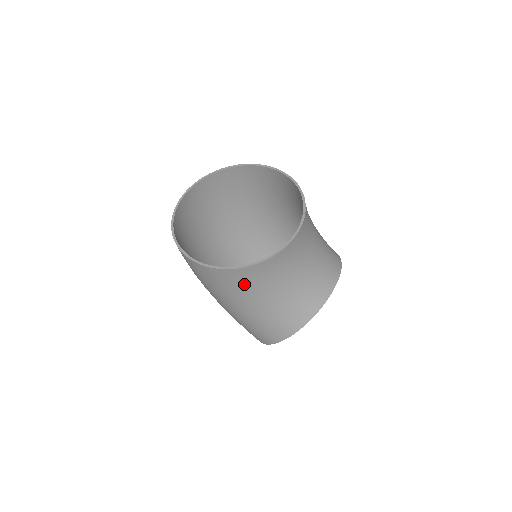
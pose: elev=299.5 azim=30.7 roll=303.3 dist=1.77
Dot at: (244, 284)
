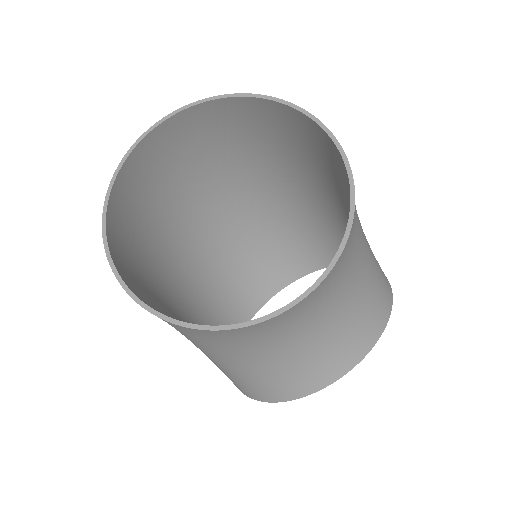
Dot at: (190, 334)
